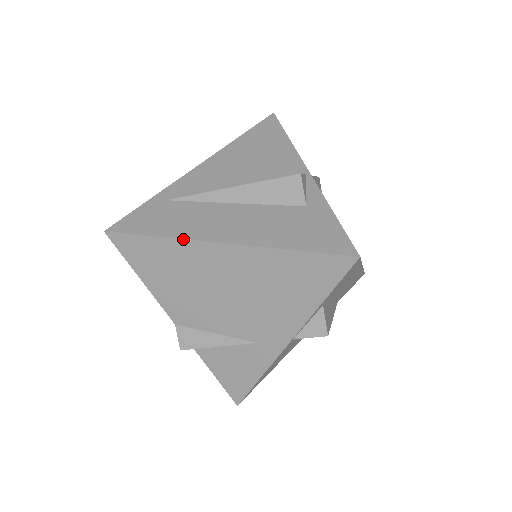
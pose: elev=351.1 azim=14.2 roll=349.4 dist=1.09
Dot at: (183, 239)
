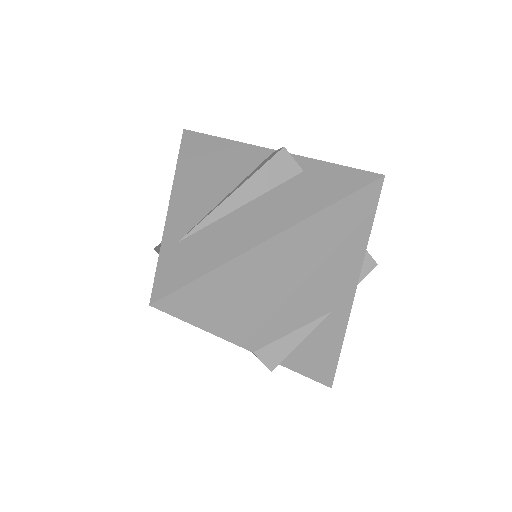
Dot at: (236, 257)
